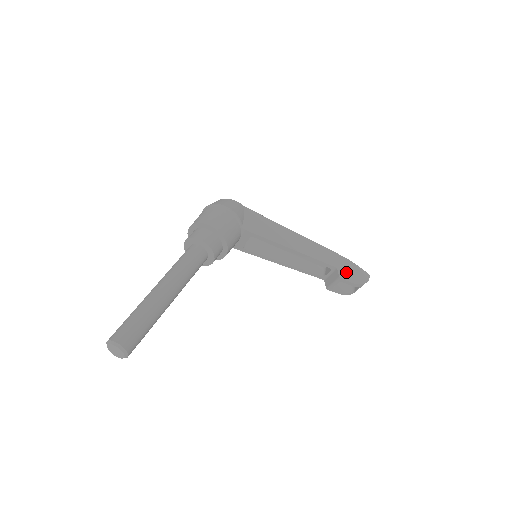
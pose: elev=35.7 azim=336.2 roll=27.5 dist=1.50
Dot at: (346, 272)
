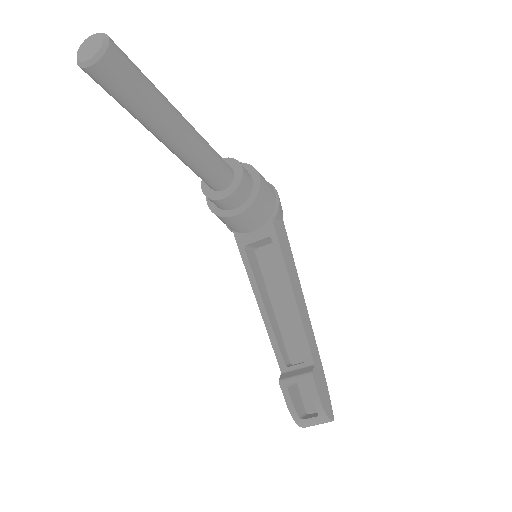
Dot at: (319, 380)
